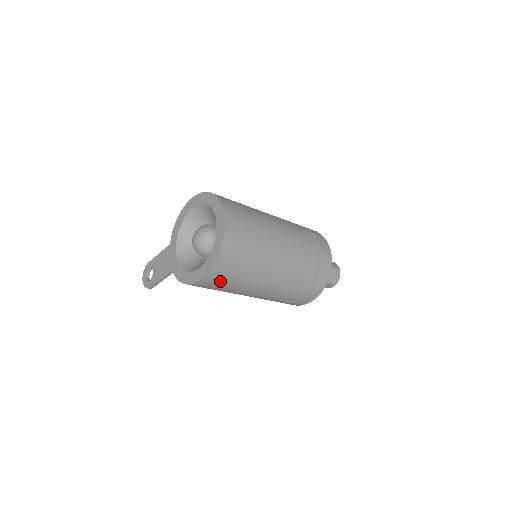
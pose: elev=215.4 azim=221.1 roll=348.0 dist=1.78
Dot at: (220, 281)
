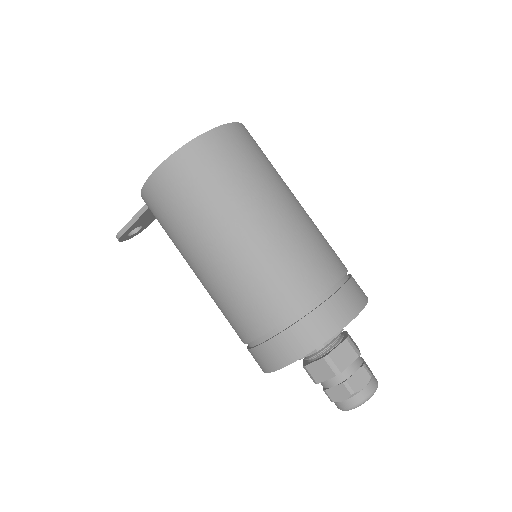
Dot at: (177, 190)
